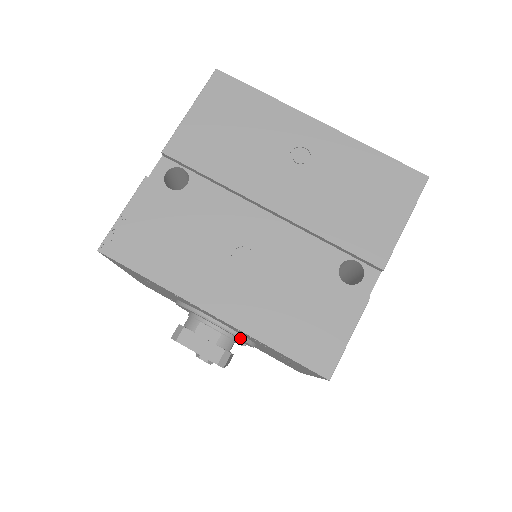
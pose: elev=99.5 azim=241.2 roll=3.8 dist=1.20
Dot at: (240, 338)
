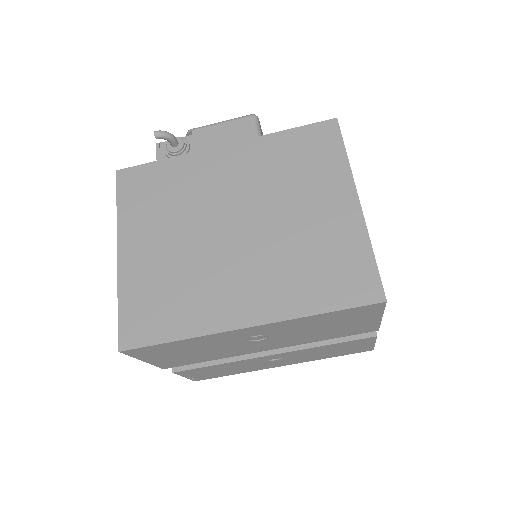
Dot at: occluded
